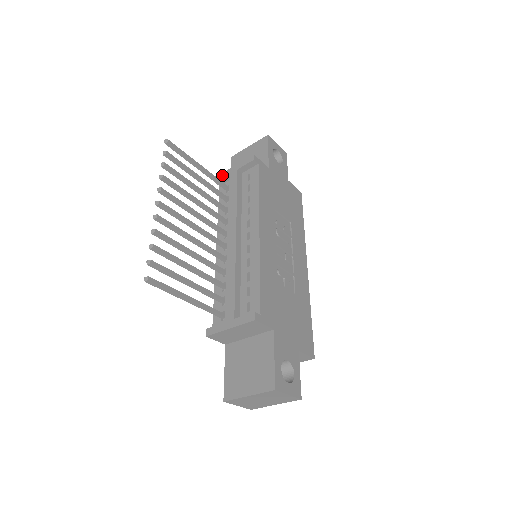
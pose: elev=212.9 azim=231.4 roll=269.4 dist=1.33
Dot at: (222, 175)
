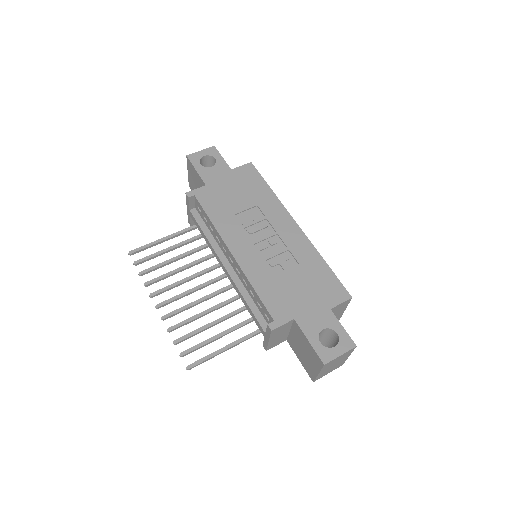
Dot at: (188, 219)
